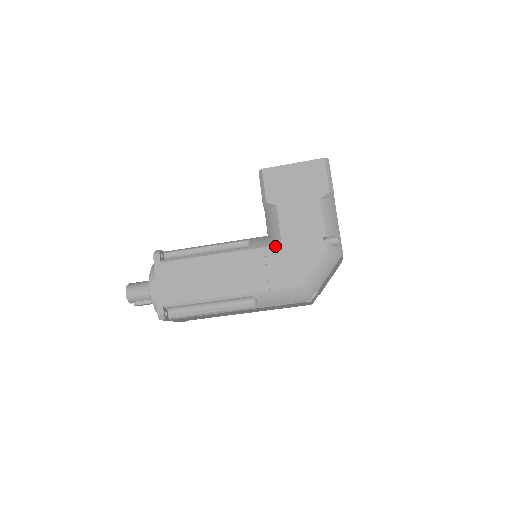
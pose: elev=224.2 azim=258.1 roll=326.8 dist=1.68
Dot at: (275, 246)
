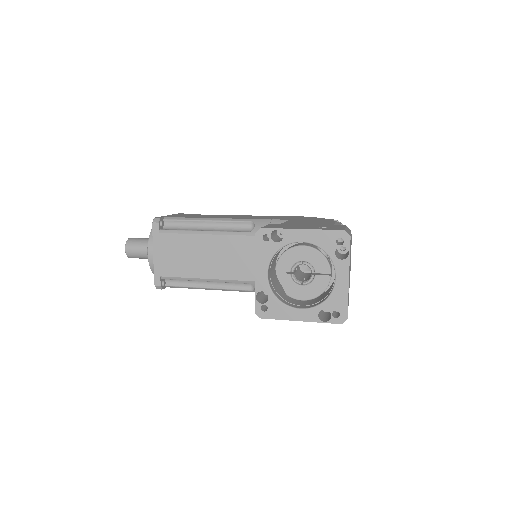
Dot at: occluded
